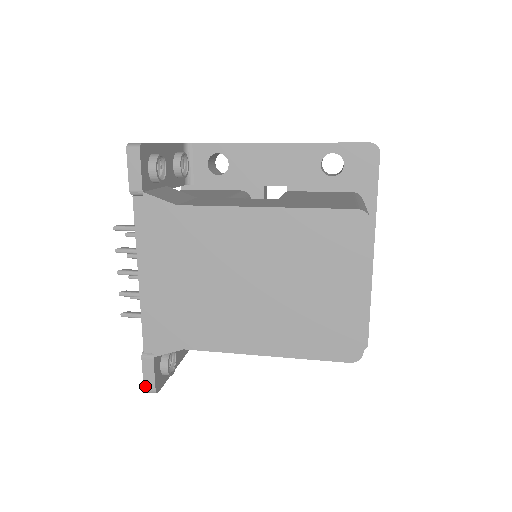
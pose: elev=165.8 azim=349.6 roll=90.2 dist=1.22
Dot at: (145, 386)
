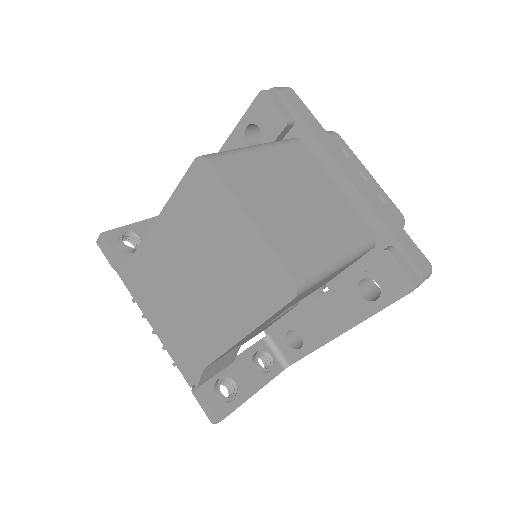
Dot at: (209, 418)
